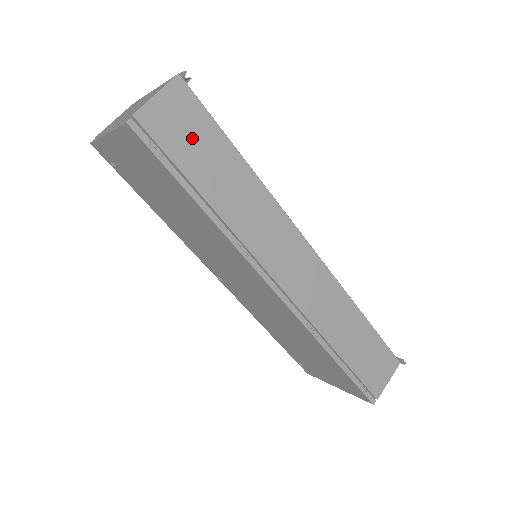
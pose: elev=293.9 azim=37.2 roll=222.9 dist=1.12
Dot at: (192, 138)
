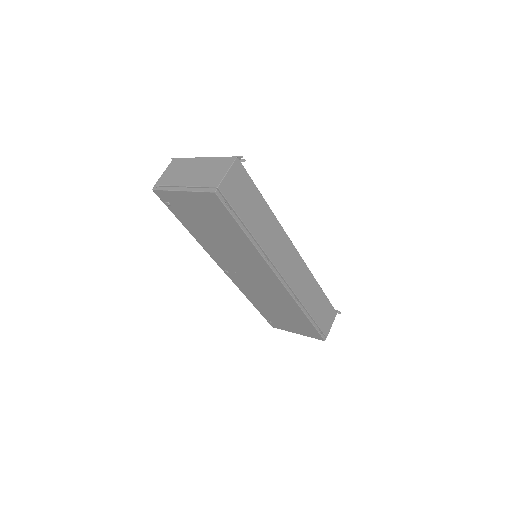
Dot at: (243, 195)
